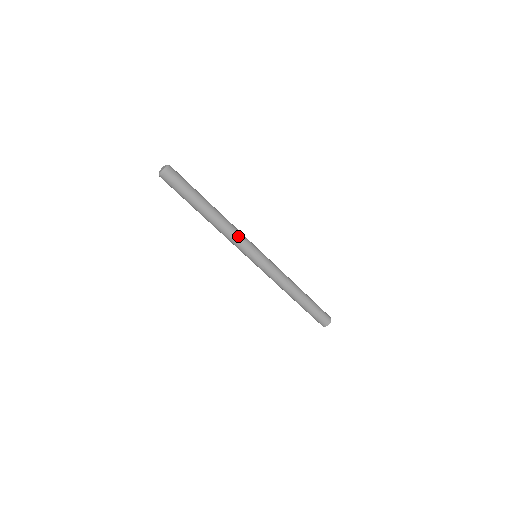
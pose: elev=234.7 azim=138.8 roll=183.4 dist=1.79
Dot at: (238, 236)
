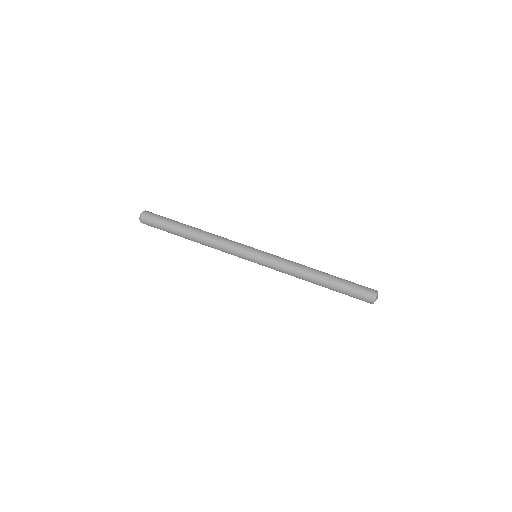
Dot at: (228, 240)
